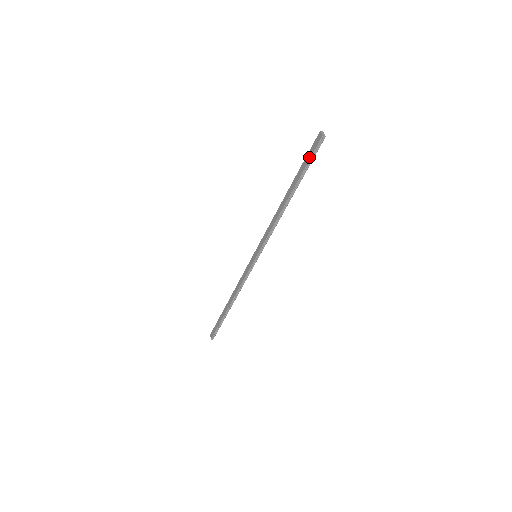
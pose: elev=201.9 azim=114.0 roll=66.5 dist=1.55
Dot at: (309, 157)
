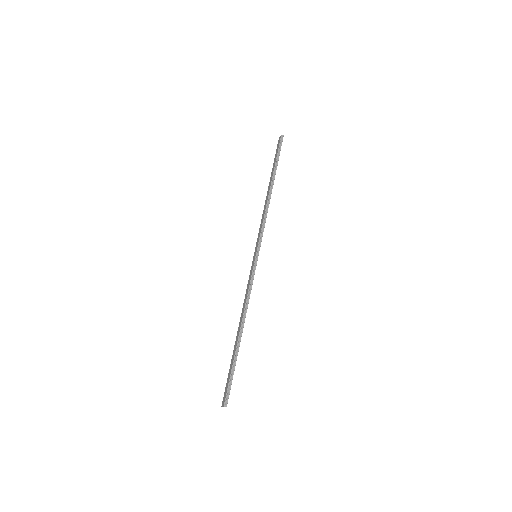
Dot at: (277, 152)
